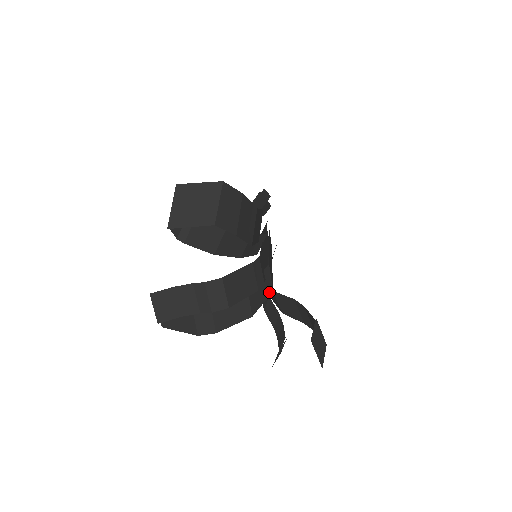
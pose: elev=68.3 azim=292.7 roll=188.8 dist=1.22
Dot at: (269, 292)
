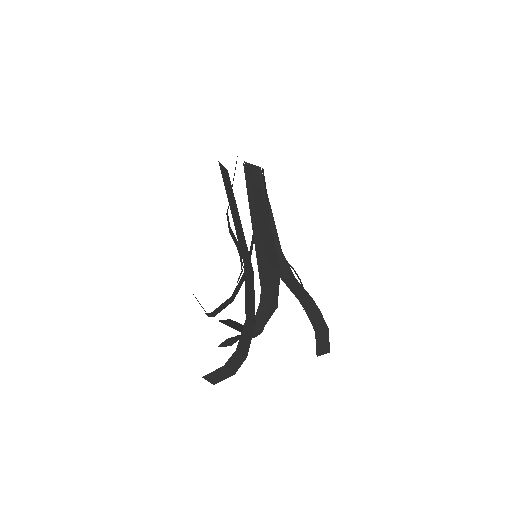
Dot at: (279, 275)
